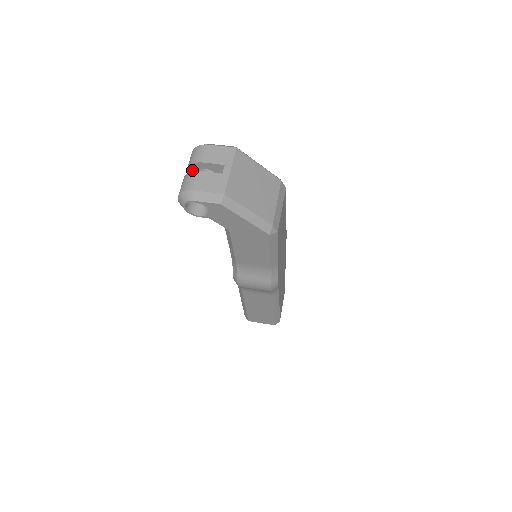
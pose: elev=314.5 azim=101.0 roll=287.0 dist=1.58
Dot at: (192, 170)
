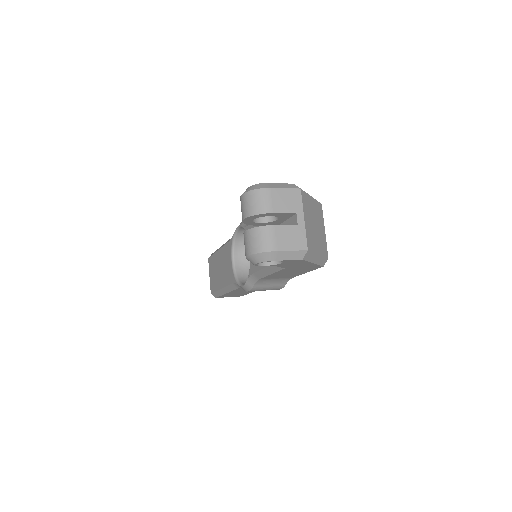
Dot at: (253, 217)
